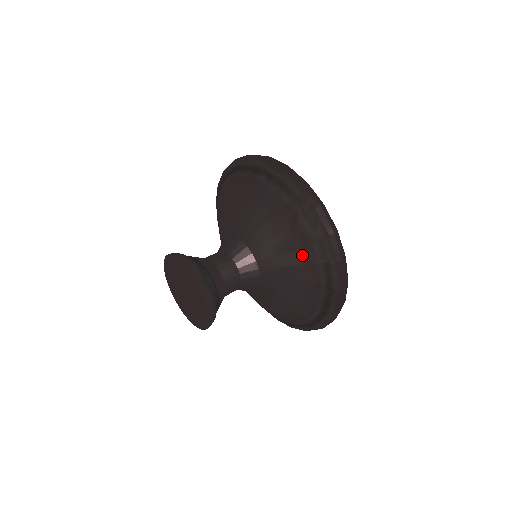
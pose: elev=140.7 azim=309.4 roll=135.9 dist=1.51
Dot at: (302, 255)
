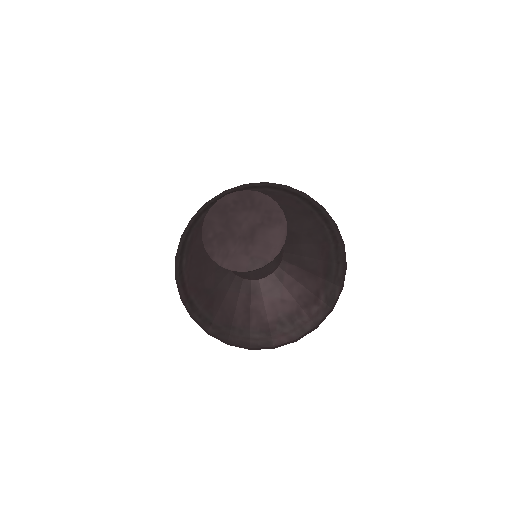
Dot at: occluded
